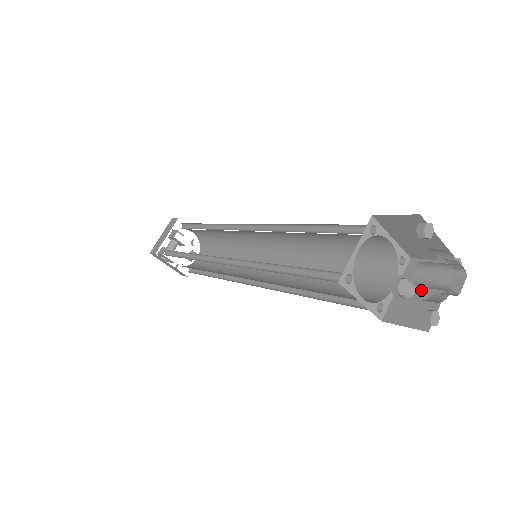
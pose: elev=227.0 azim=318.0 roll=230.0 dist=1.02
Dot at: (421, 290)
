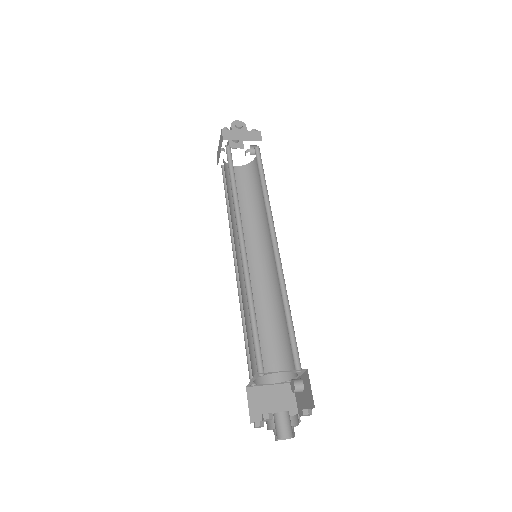
Dot at: (304, 395)
